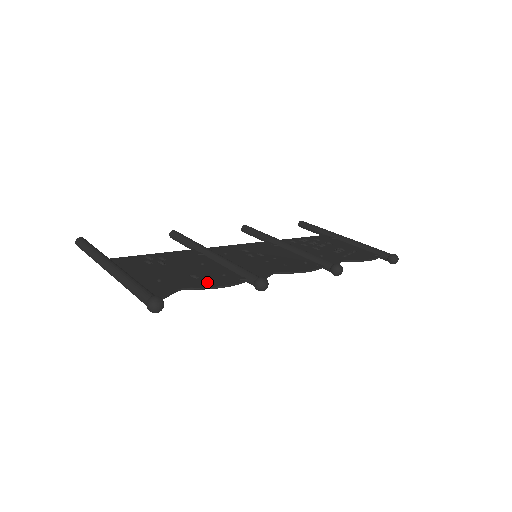
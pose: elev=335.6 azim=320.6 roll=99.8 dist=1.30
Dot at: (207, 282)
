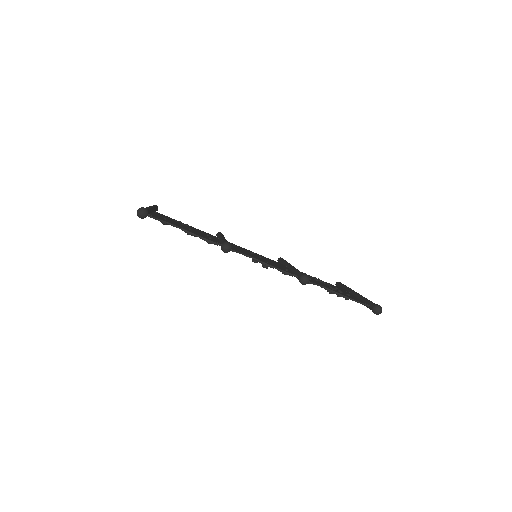
Dot at: (192, 232)
